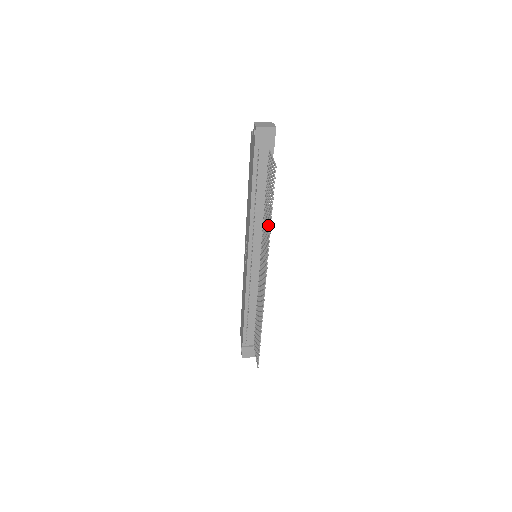
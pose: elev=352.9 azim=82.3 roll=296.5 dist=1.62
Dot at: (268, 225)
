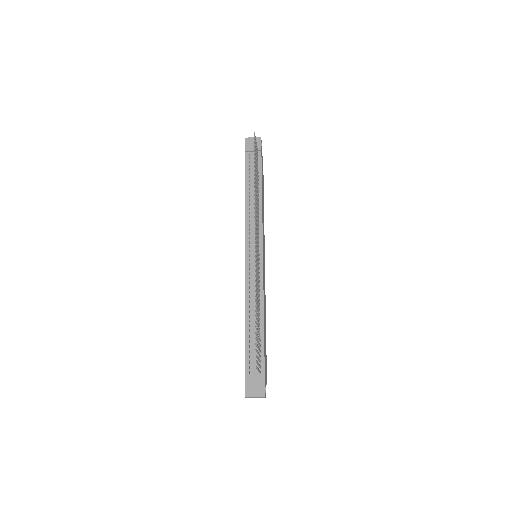
Dot at: (256, 192)
